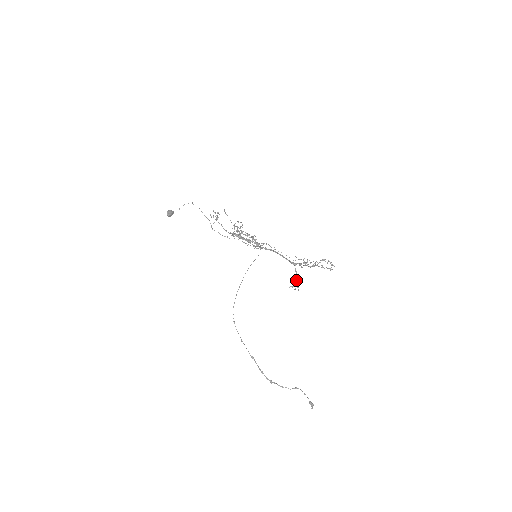
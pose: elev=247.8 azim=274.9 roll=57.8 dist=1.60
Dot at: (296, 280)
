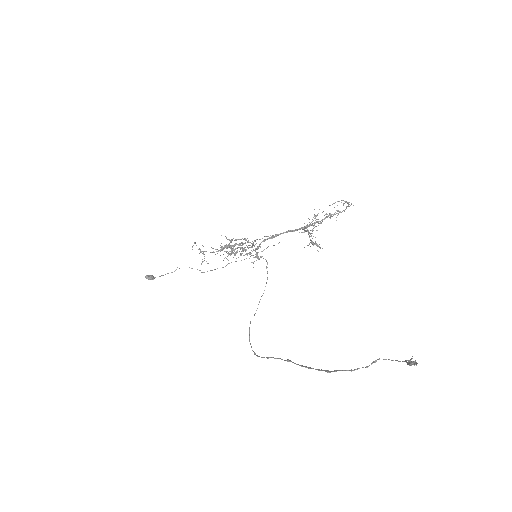
Dot at: (308, 232)
